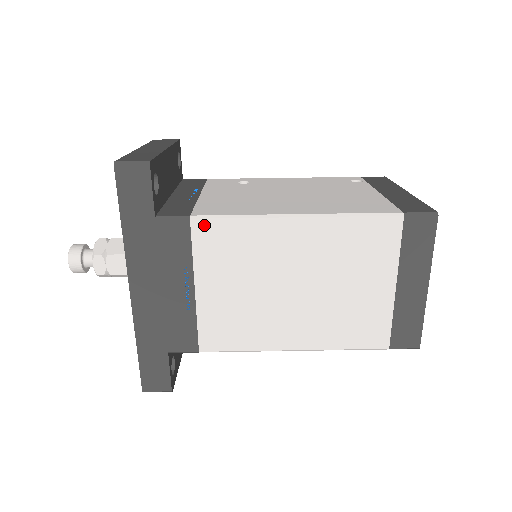
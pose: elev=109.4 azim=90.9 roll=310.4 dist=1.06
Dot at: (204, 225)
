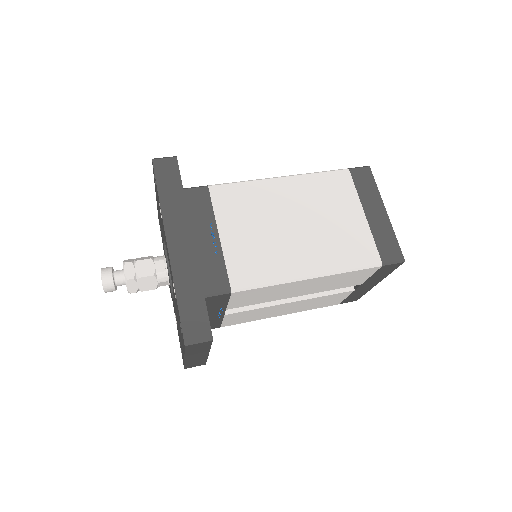
Dot at: (219, 189)
